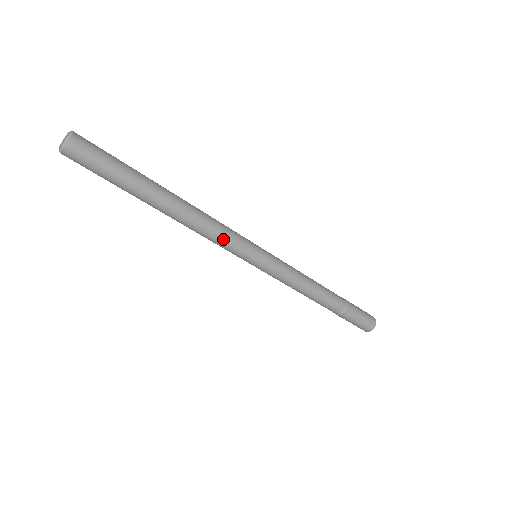
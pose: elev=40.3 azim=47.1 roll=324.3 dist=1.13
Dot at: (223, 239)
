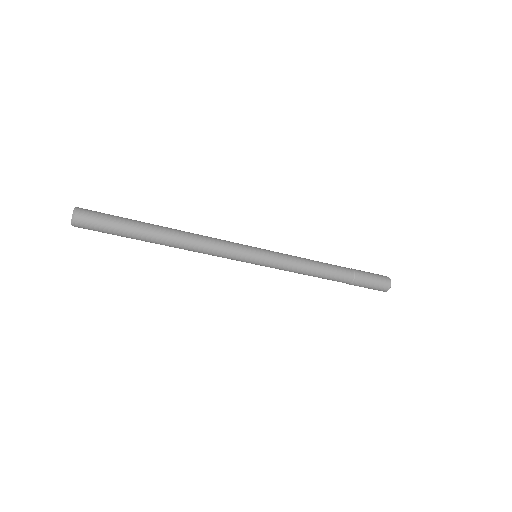
Dot at: (222, 245)
